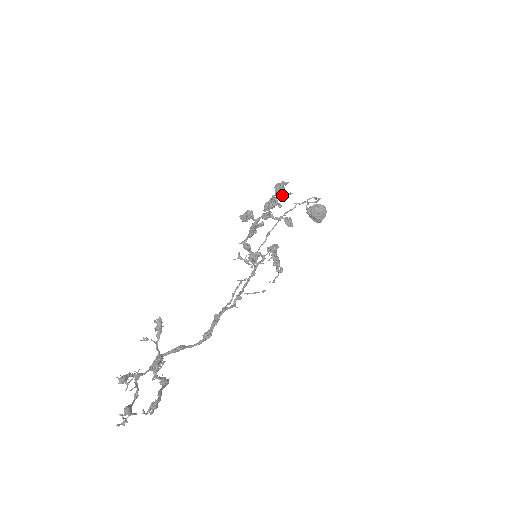
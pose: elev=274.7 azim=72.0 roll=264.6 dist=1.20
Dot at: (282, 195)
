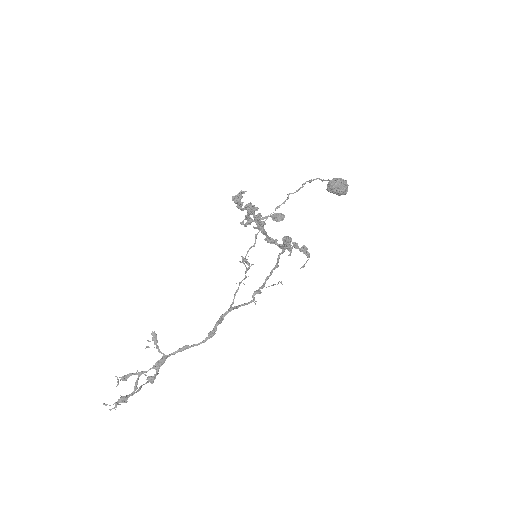
Dot at: occluded
